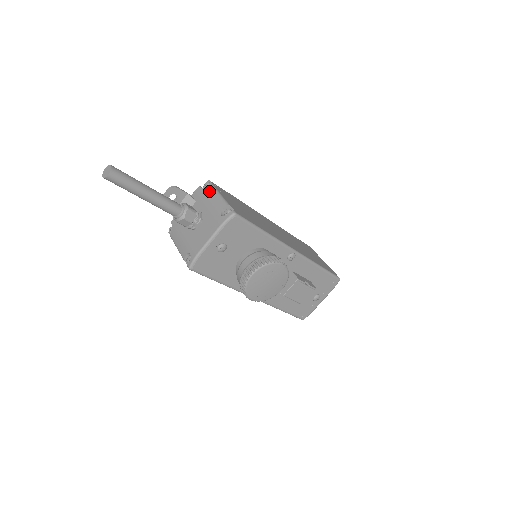
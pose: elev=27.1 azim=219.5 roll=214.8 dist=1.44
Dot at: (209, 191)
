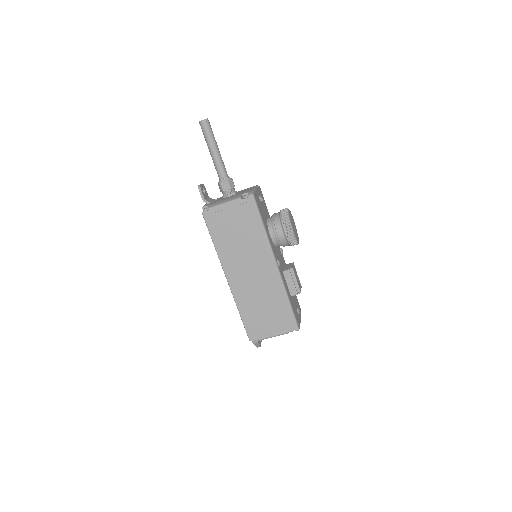
Dot at: occluded
